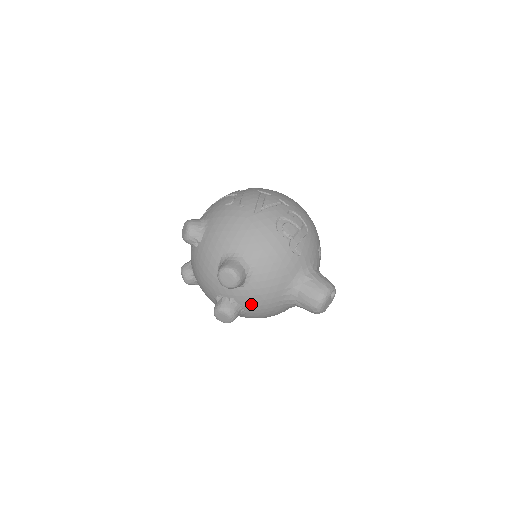
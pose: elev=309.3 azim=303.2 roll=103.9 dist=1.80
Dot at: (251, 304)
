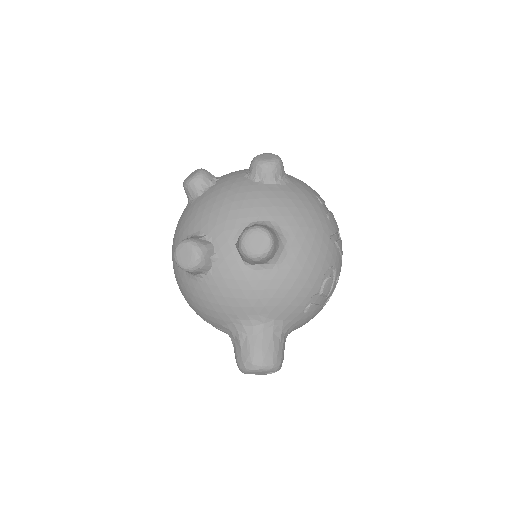
Dot at: (220, 283)
